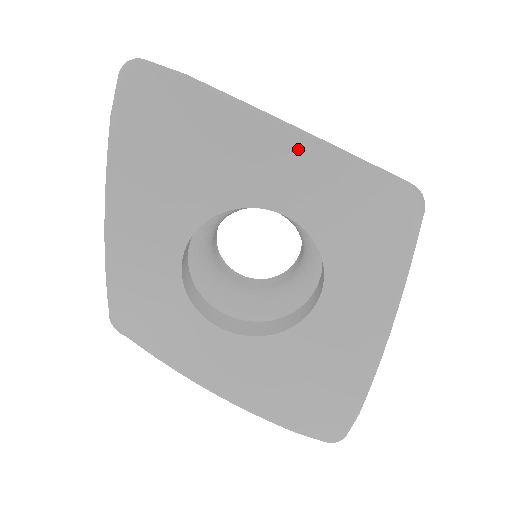
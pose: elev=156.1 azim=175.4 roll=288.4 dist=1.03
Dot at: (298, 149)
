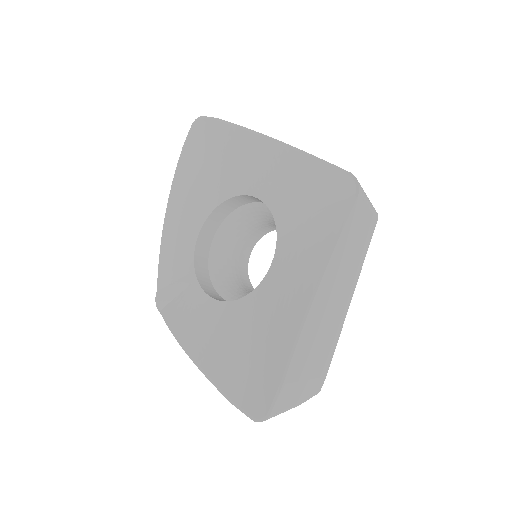
Dot at: (267, 150)
